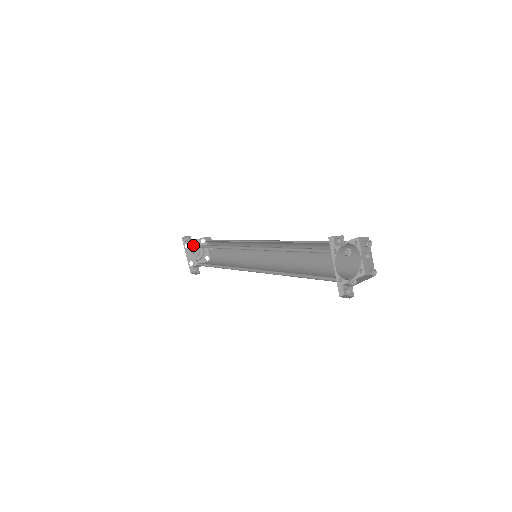
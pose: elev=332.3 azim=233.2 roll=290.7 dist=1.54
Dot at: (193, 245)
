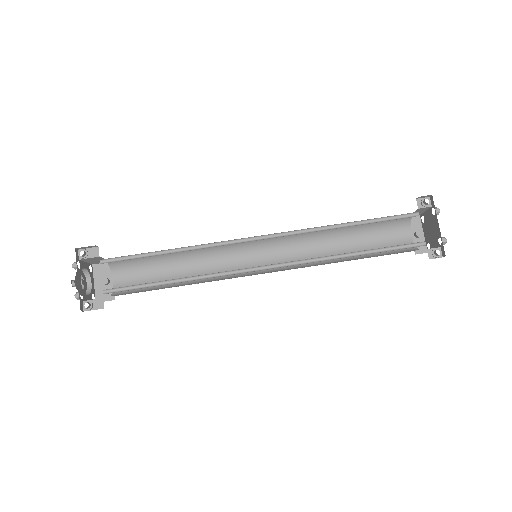
Dot at: occluded
